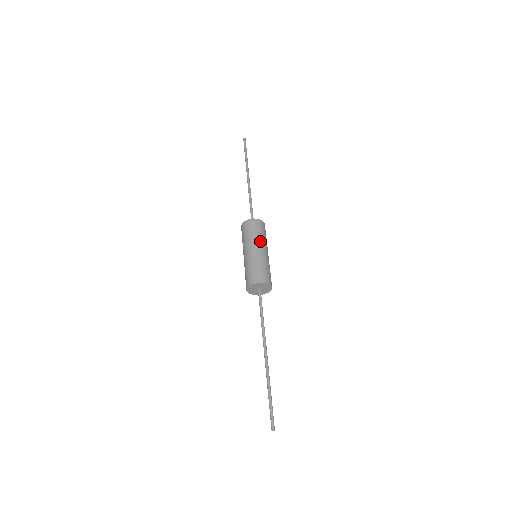
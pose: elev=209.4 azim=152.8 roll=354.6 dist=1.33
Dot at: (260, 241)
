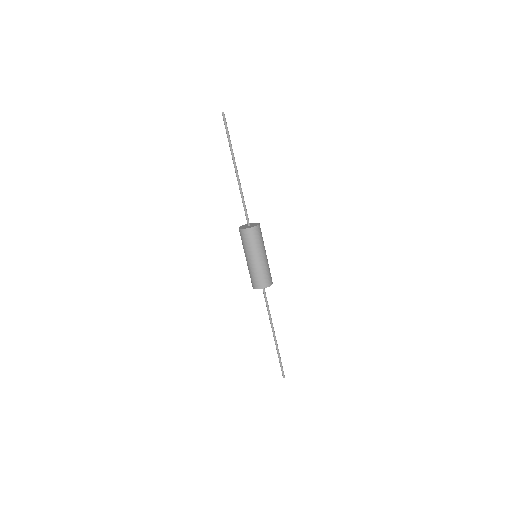
Dot at: (262, 248)
